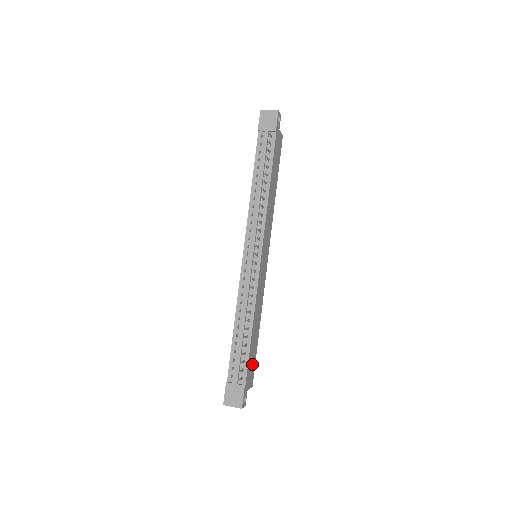
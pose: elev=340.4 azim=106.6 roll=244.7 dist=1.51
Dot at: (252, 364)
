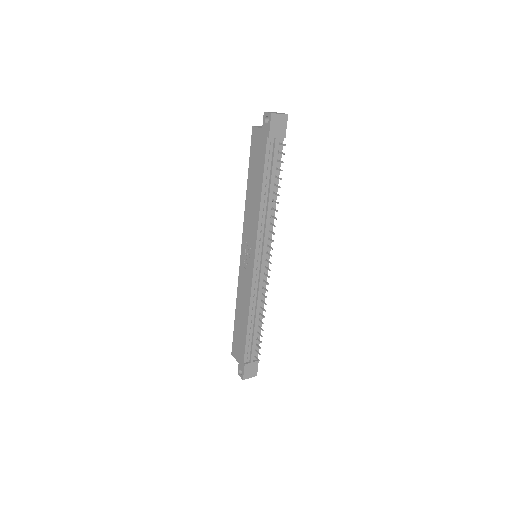
Dot at: occluded
